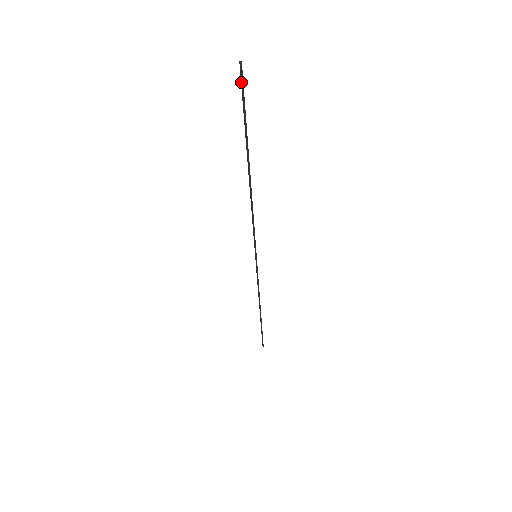
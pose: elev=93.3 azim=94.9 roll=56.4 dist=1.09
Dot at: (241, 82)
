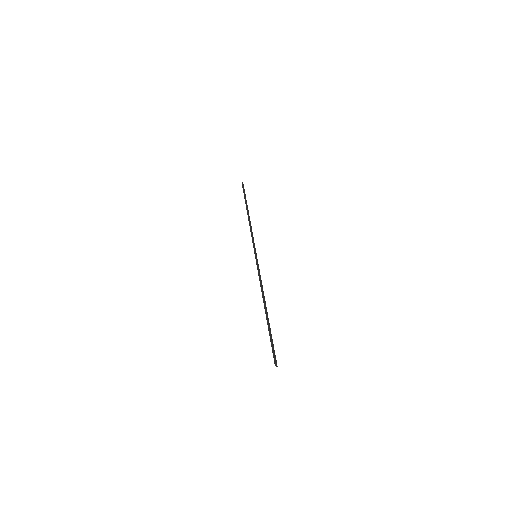
Dot at: (275, 359)
